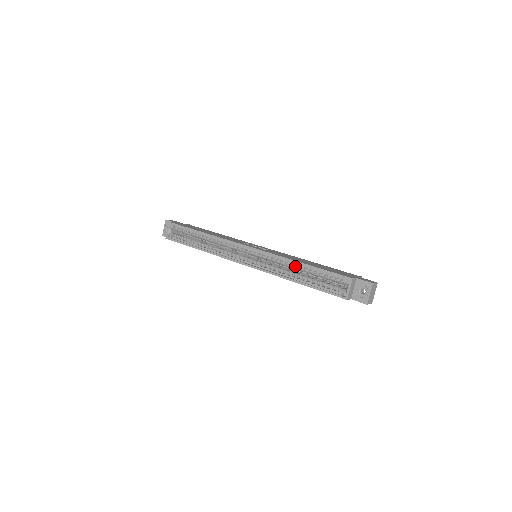
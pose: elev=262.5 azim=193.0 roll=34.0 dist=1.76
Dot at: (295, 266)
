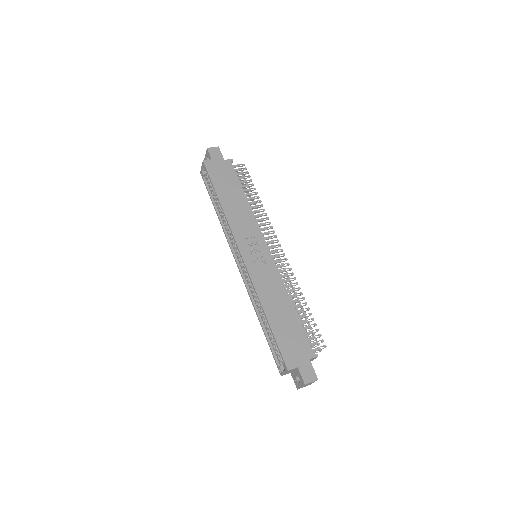
Dot at: occluded
